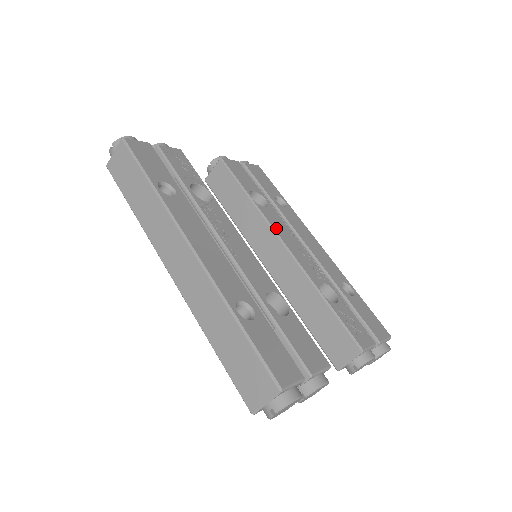
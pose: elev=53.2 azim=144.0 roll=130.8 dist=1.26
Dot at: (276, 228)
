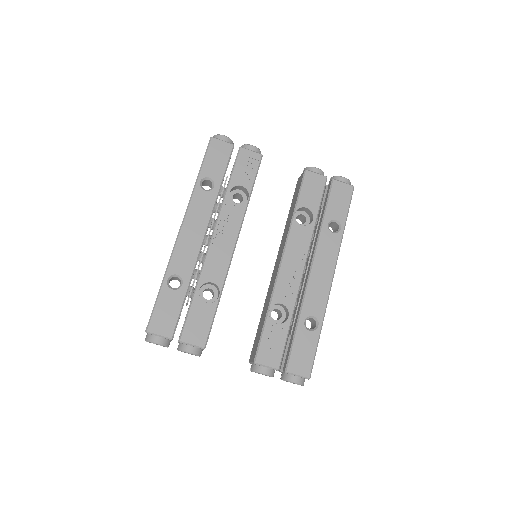
Dot at: (290, 246)
